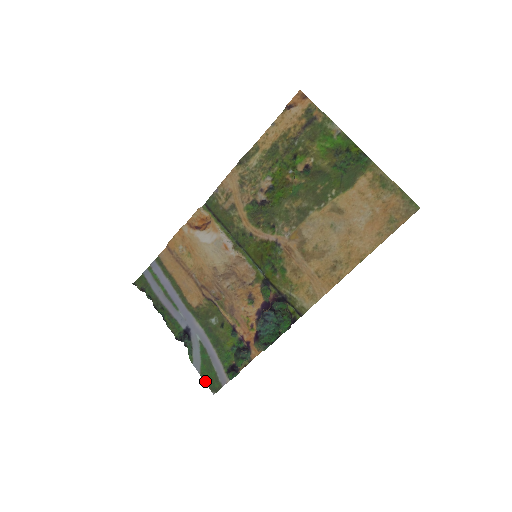
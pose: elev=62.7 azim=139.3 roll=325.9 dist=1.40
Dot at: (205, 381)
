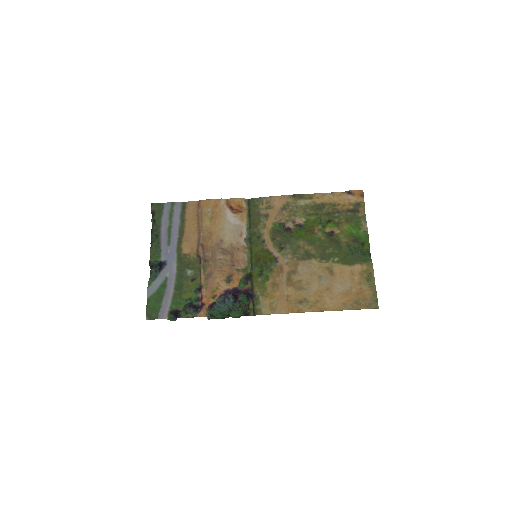
Dot at: (147, 306)
